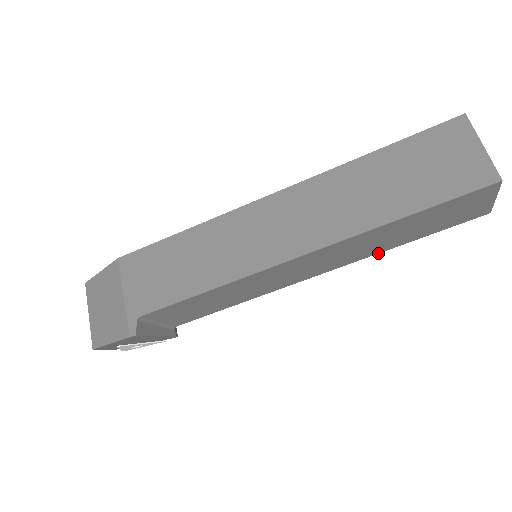
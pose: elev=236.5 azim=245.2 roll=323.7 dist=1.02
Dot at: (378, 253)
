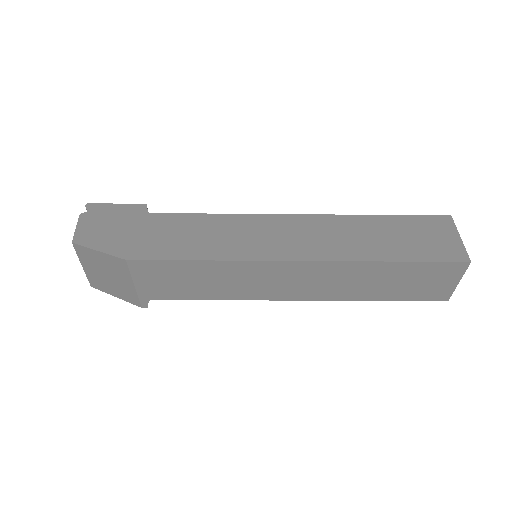
Dot at: occluded
